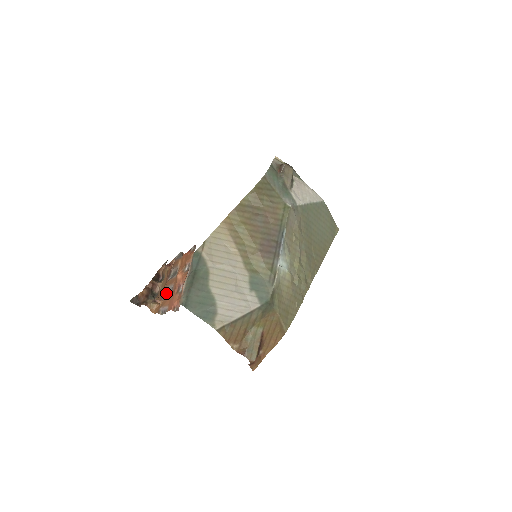
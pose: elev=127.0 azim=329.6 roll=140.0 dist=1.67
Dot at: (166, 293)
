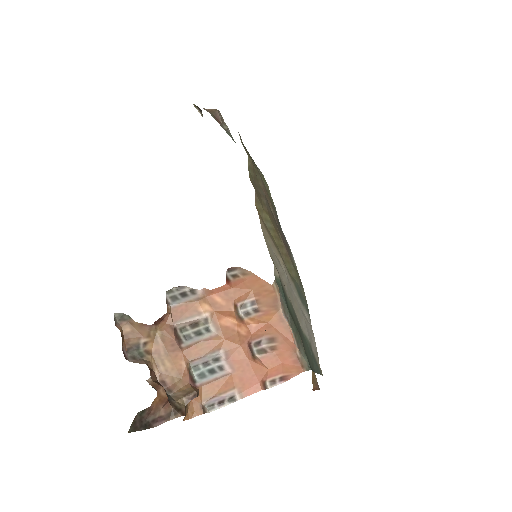
Dot at: (193, 372)
